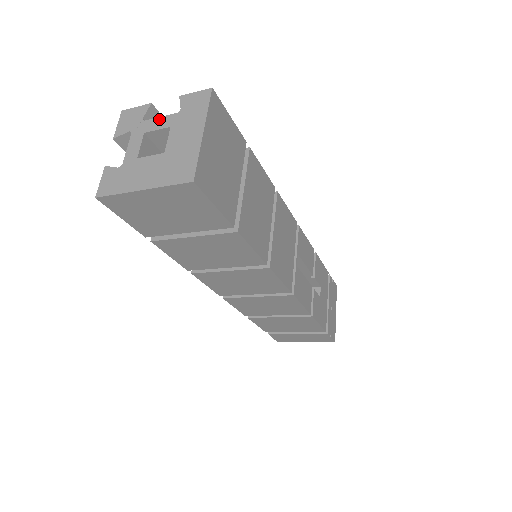
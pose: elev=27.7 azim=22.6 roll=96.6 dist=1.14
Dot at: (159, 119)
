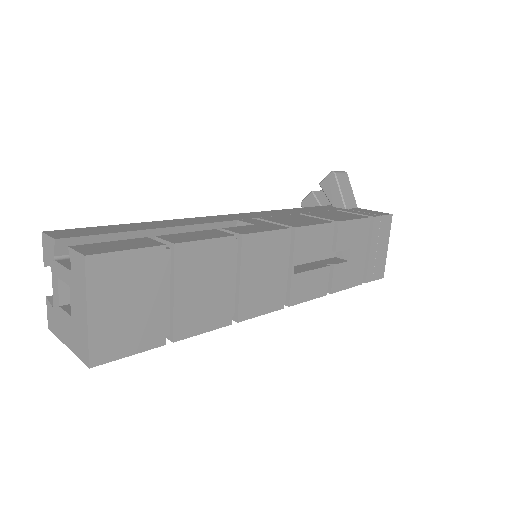
Dot at: (62, 268)
